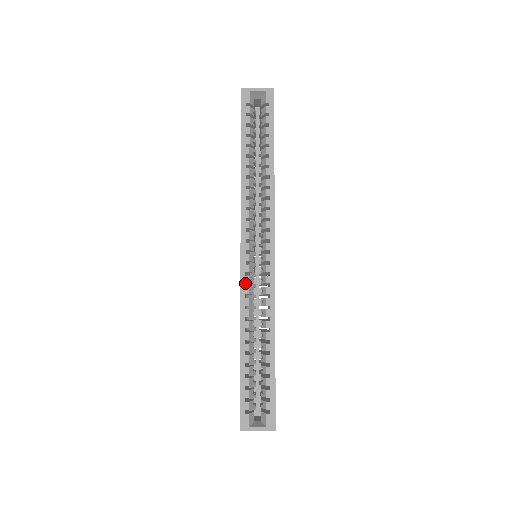
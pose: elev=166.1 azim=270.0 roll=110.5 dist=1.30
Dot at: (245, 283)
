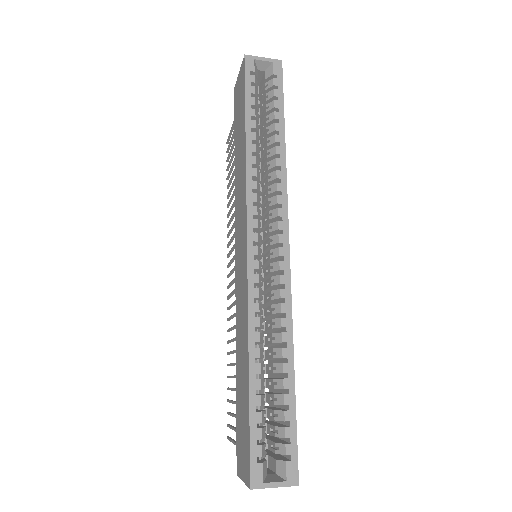
Dot at: (253, 283)
